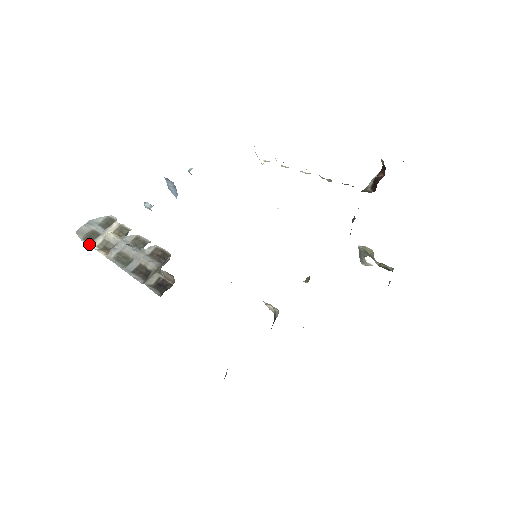
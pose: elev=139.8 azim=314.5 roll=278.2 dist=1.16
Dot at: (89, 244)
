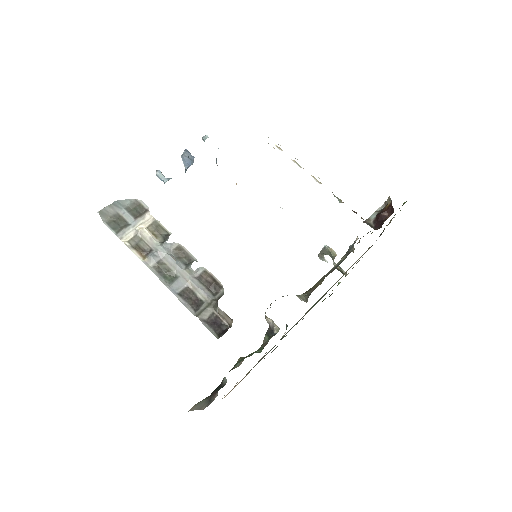
Dot at: (116, 234)
